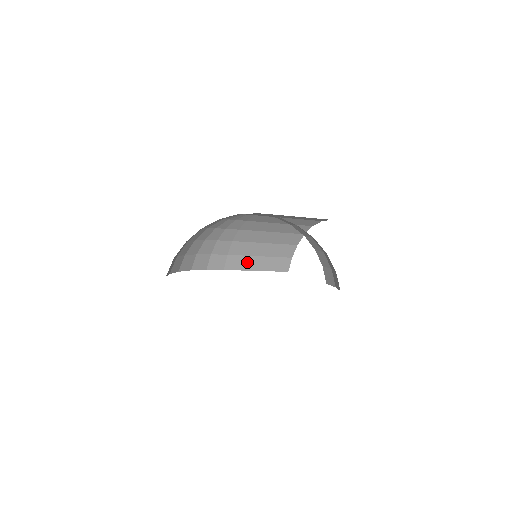
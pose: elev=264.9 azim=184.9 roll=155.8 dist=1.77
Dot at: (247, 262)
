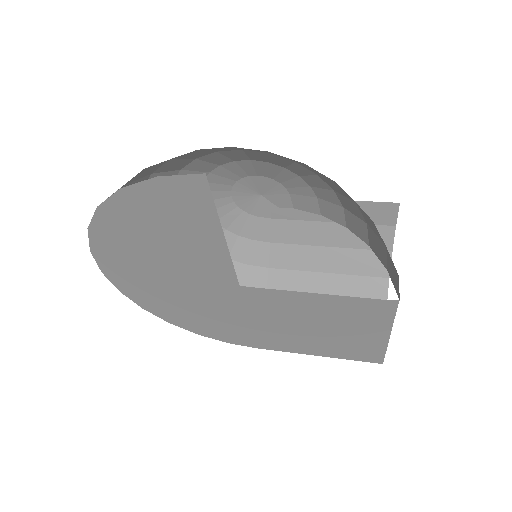
Dot at: occluded
